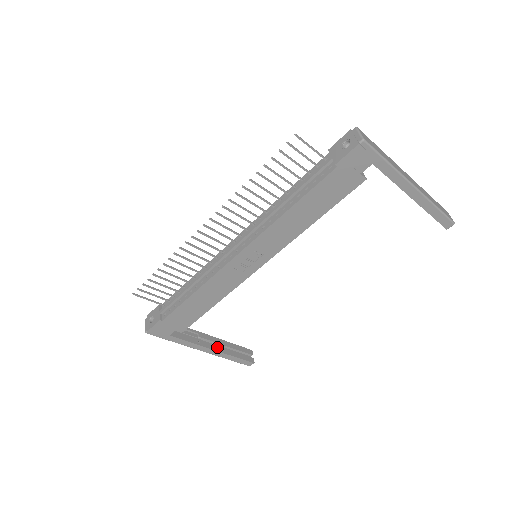
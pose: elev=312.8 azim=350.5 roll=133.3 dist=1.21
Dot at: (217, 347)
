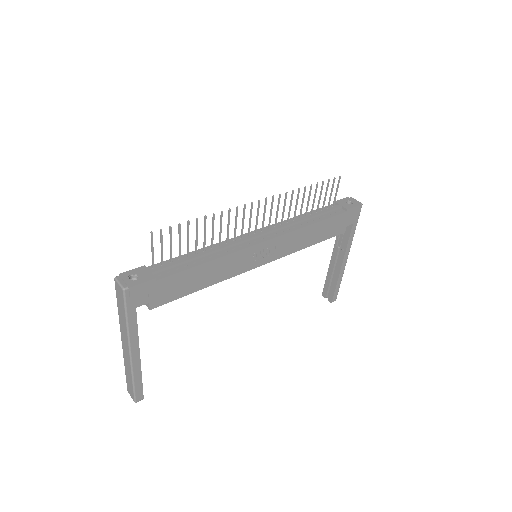
Dot at: occluded
